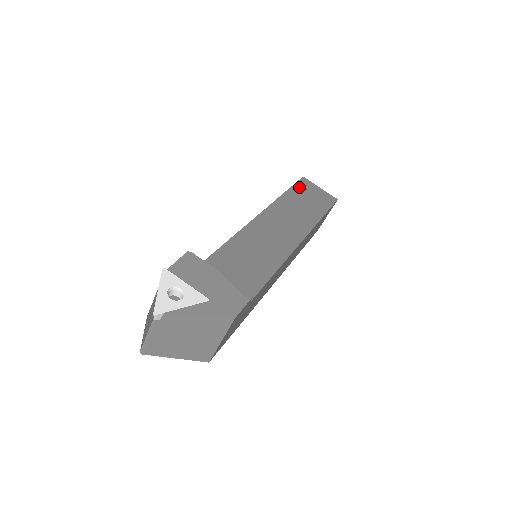
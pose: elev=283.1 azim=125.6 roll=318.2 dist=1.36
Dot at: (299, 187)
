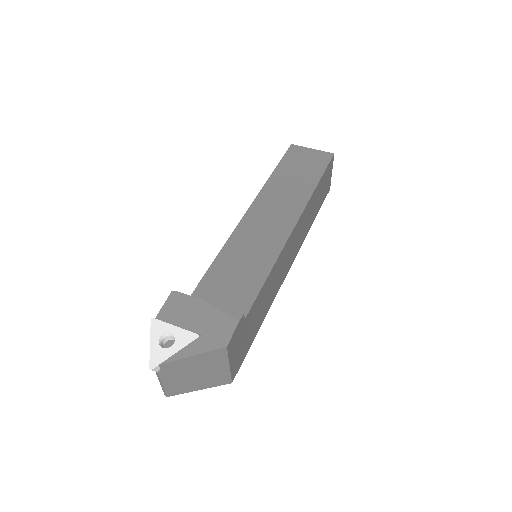
Dot at: (288, 159)
